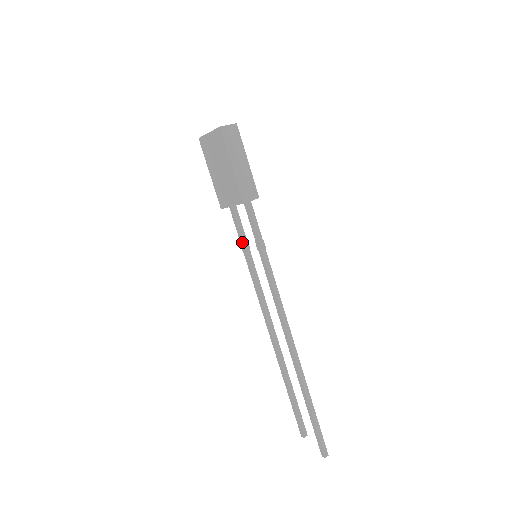
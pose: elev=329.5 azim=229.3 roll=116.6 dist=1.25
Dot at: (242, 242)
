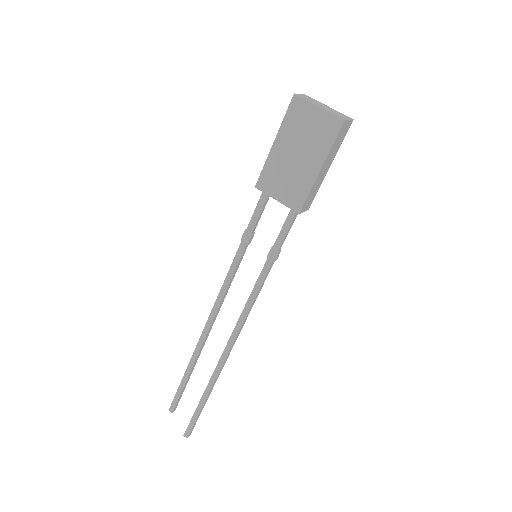
Dot at: (250, 232)
